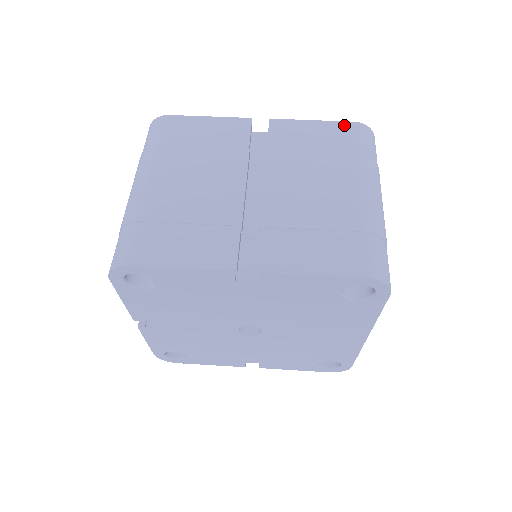
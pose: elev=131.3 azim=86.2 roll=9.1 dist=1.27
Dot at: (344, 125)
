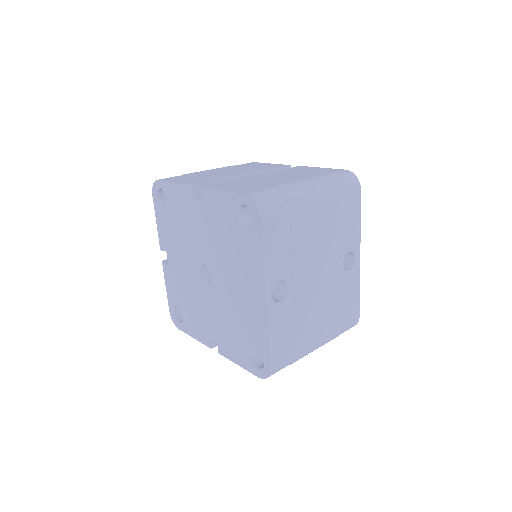
Dot at: (337, 170)
